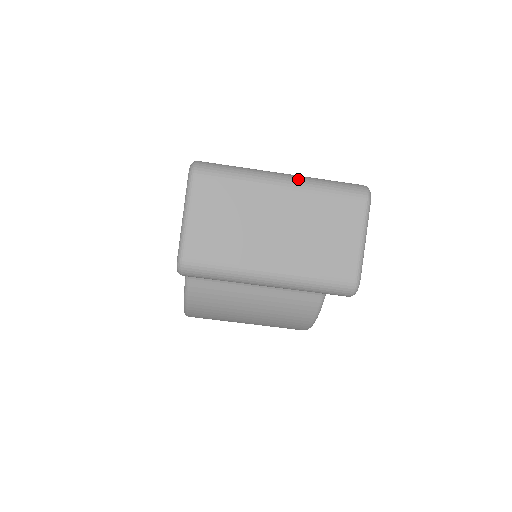
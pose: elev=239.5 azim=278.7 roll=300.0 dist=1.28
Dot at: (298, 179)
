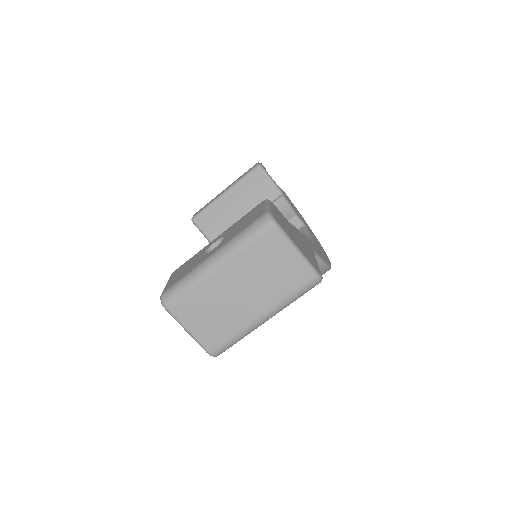
Dot at: (223, 253)
